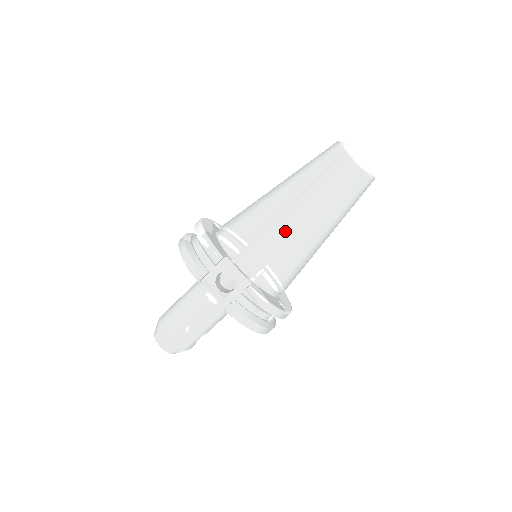
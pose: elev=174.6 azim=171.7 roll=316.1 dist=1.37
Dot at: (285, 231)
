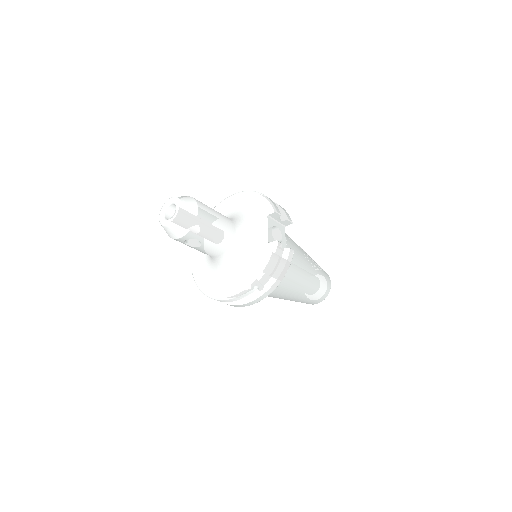
Dot at: (302, 261)
